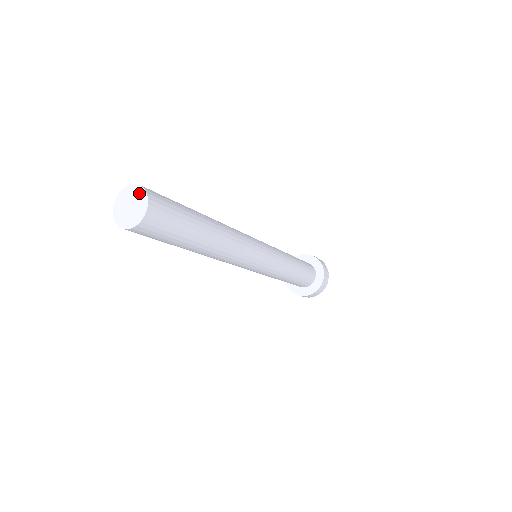
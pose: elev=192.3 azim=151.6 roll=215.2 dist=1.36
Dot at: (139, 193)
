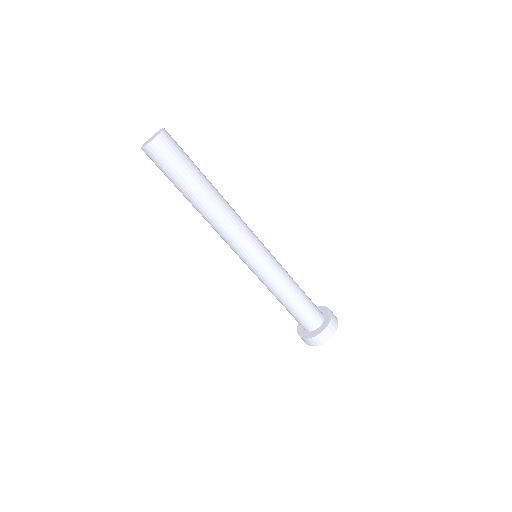
Dot at: (158, 132)
